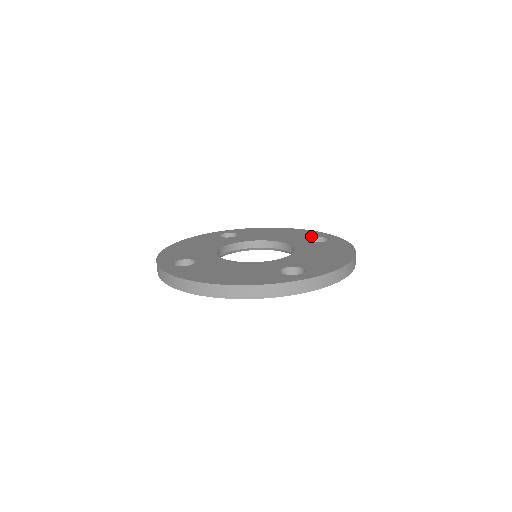
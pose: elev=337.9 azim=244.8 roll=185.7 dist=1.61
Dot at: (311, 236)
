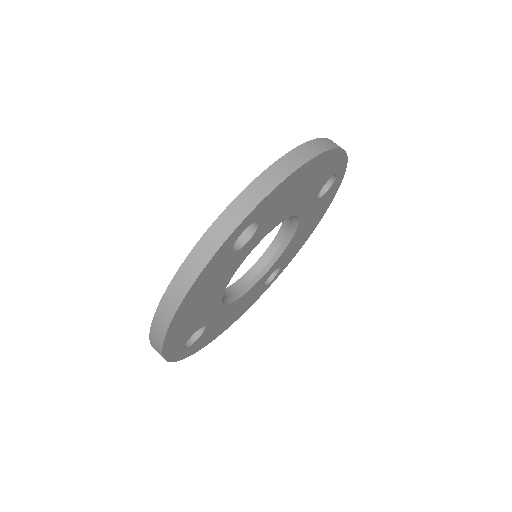
Dot at: occluded
